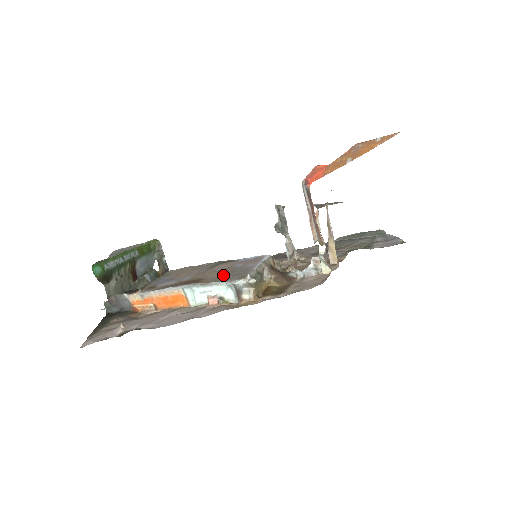
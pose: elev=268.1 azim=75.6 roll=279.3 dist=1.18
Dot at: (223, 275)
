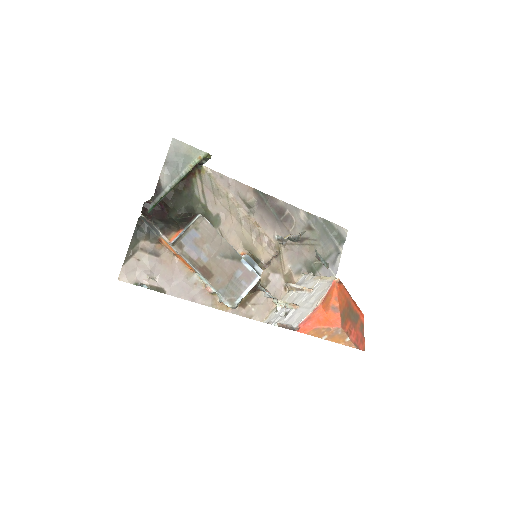
Dot at: (225, 285)
